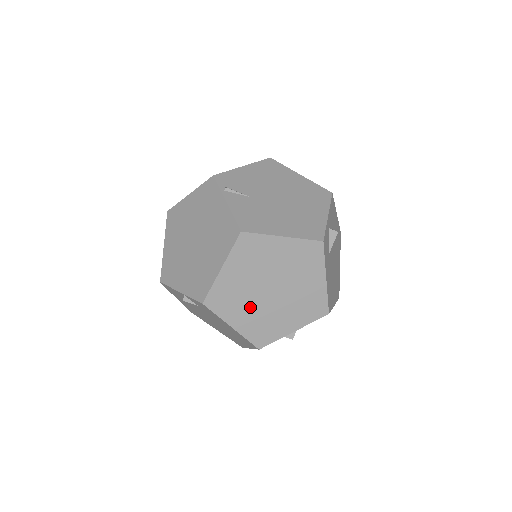
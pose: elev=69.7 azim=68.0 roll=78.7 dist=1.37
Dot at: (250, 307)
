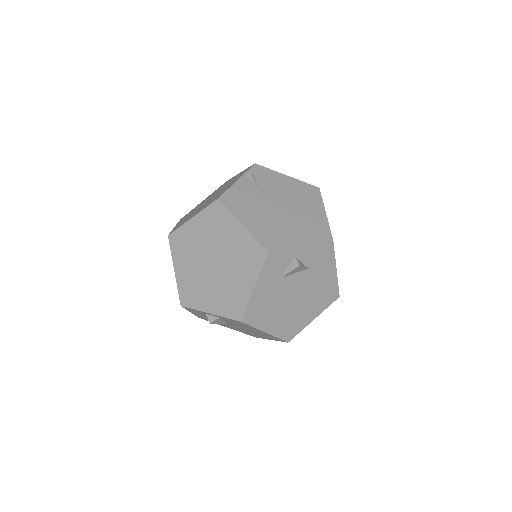
Dot at: (193, 265)
